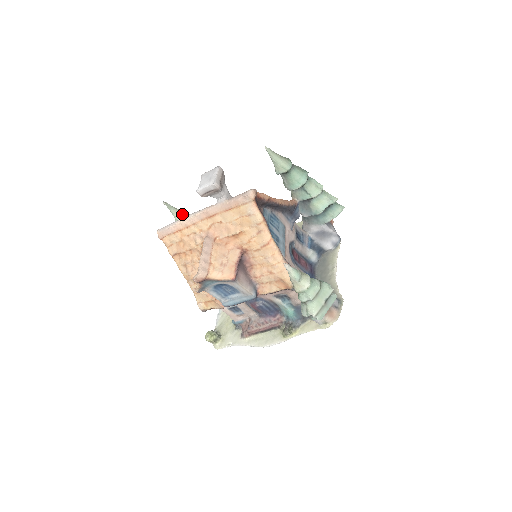
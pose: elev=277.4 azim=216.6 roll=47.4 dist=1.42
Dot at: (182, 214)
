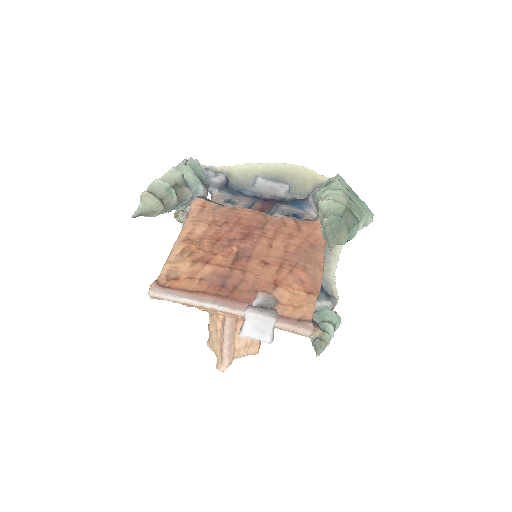
Dot at: (155, 211)
